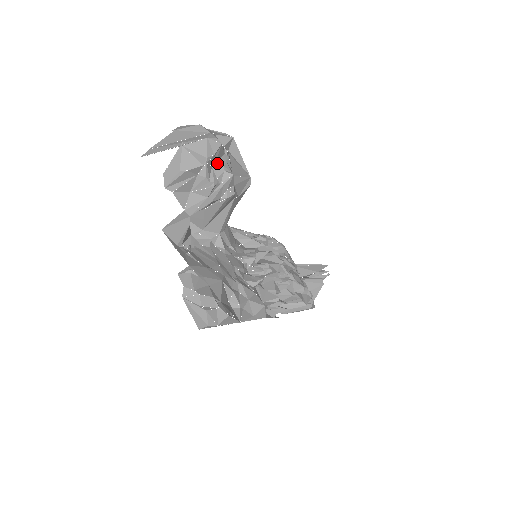
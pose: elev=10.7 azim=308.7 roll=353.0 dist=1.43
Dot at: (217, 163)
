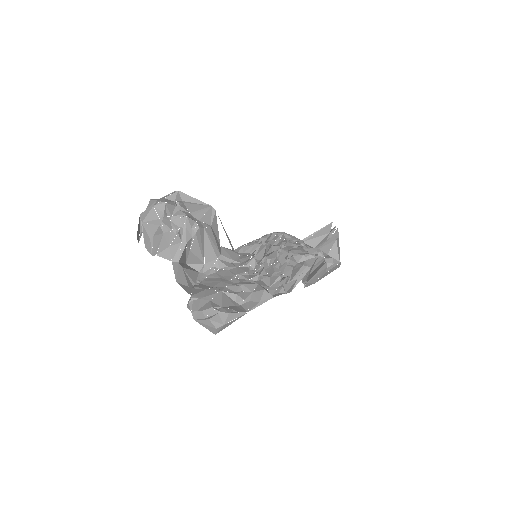
Dot at: (172, 216)
